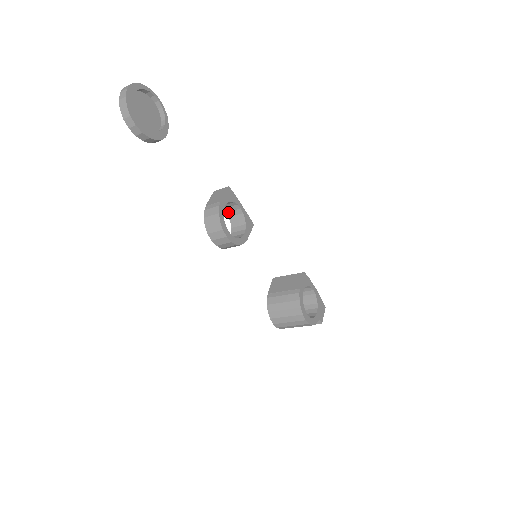
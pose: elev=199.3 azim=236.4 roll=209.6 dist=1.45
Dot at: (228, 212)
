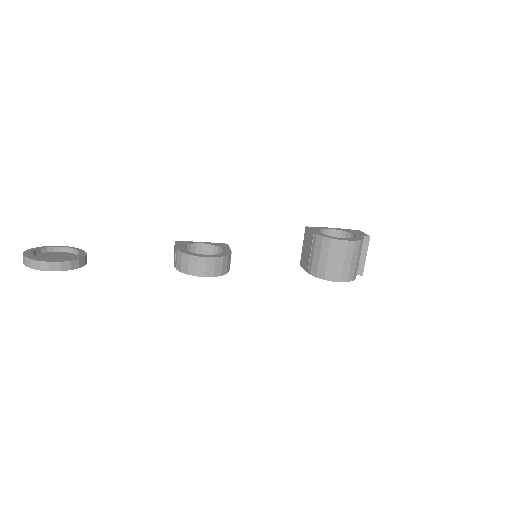
Dot at: occluded
